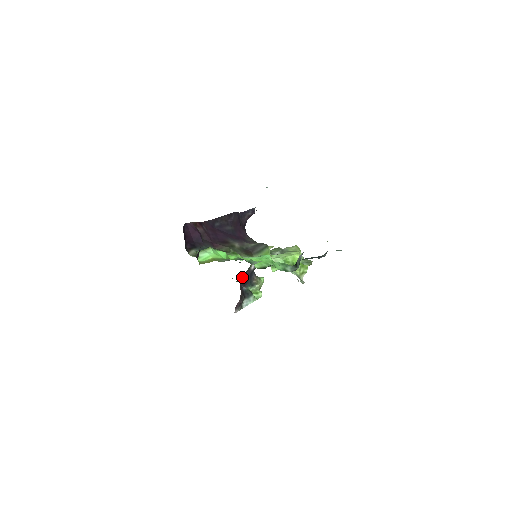
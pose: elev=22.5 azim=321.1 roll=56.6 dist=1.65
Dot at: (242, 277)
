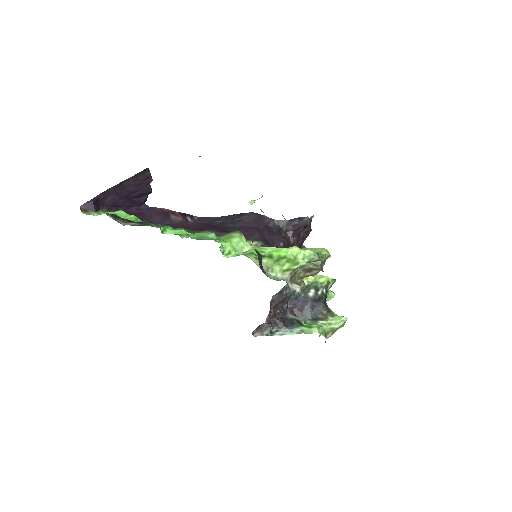
Dot at: (289, 301)
